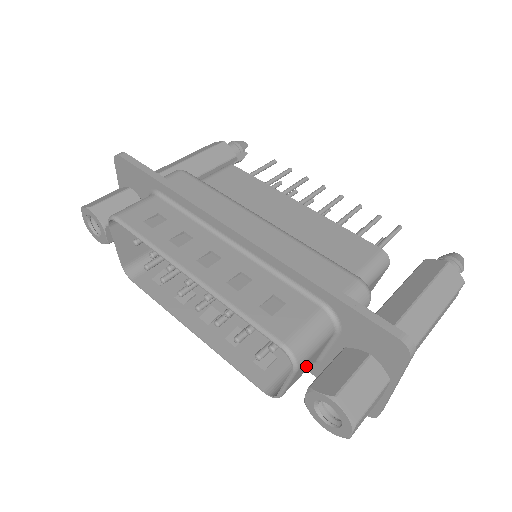
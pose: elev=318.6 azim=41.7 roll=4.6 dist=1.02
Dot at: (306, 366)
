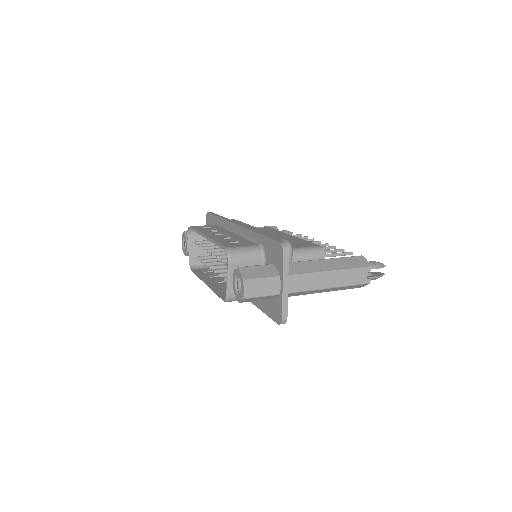
Dot at: occluded
